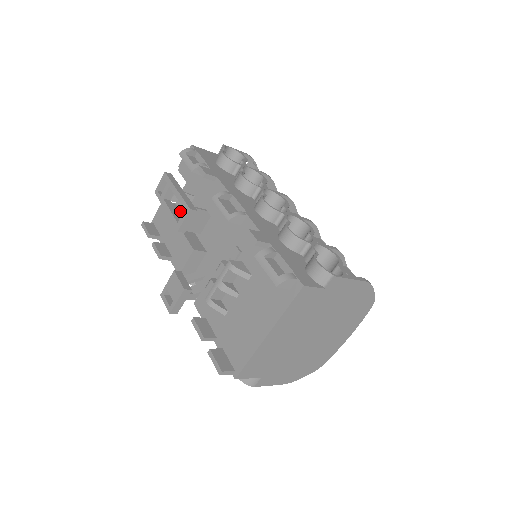
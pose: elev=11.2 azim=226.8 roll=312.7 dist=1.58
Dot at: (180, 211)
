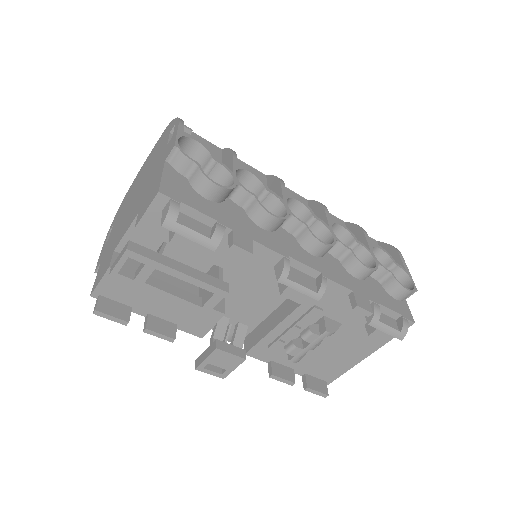
Dot at: (136, 261)
